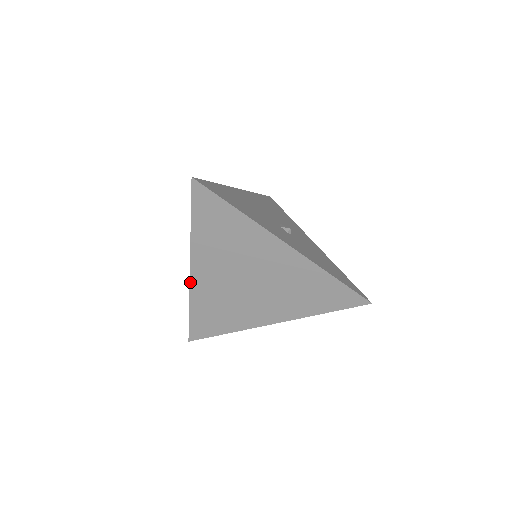
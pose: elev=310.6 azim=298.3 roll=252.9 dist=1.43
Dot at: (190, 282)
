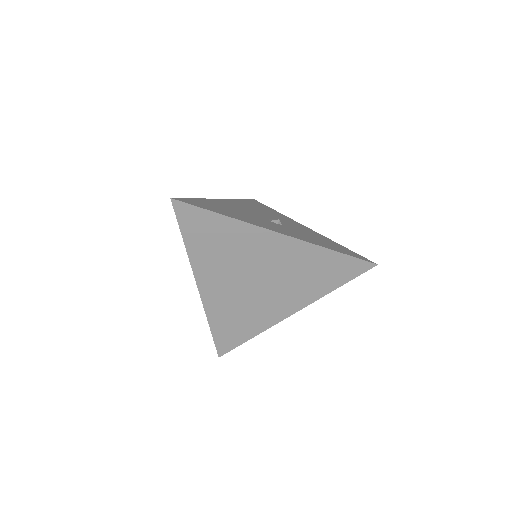
Dot at: (201, 299)
